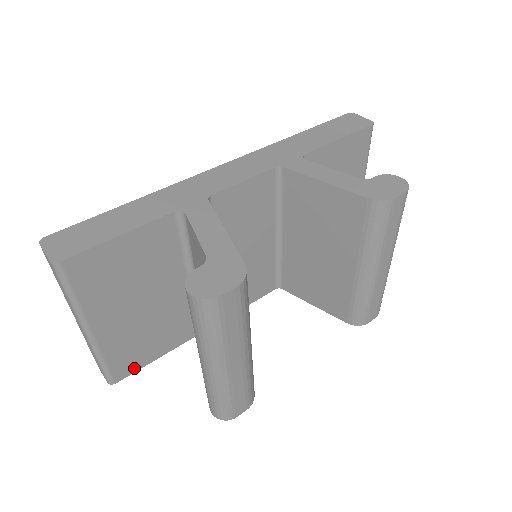
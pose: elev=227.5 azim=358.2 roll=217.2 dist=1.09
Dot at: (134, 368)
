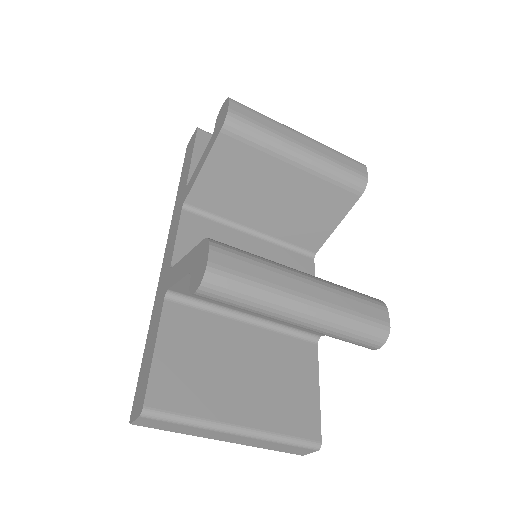
Dot at: (315, 417)
